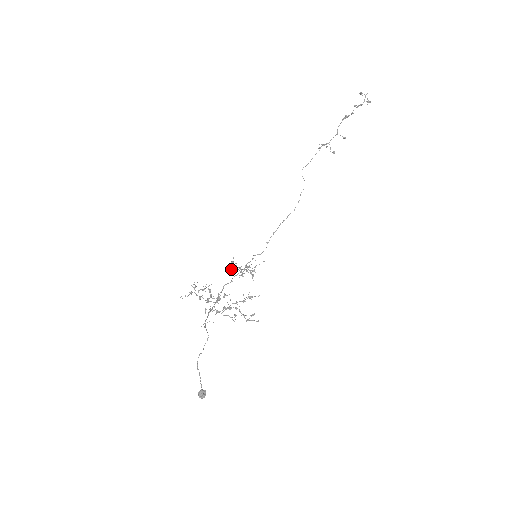
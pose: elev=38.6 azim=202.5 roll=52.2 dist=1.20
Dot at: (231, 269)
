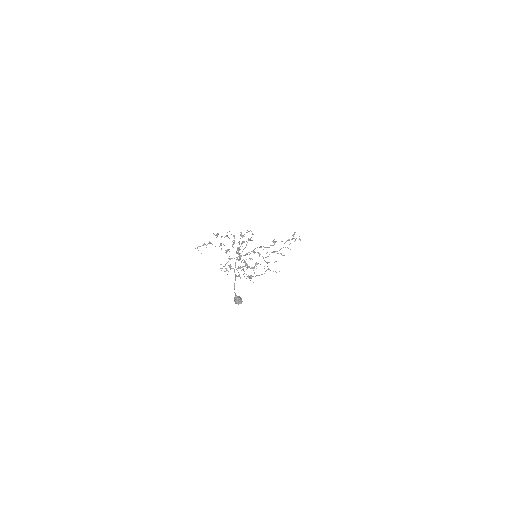
Dot at: occluded
